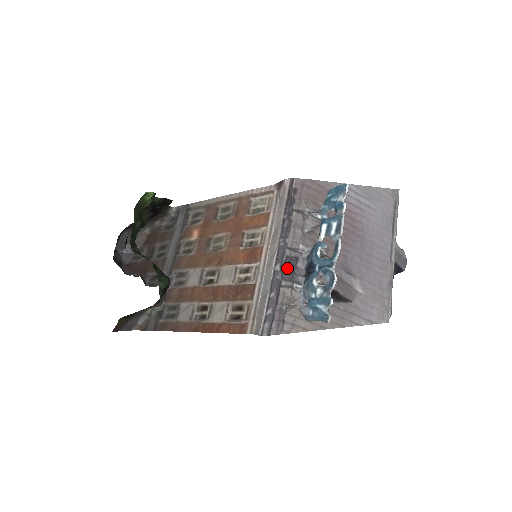
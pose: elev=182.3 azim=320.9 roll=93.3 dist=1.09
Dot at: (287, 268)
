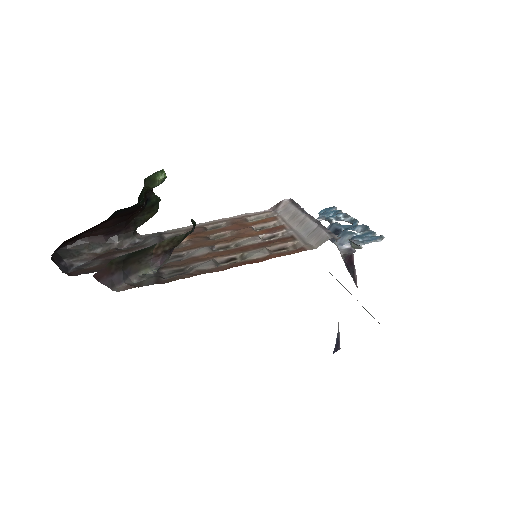
Dot at: occluded
